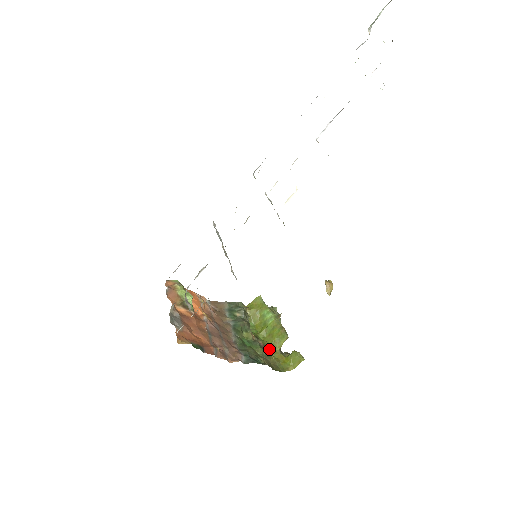
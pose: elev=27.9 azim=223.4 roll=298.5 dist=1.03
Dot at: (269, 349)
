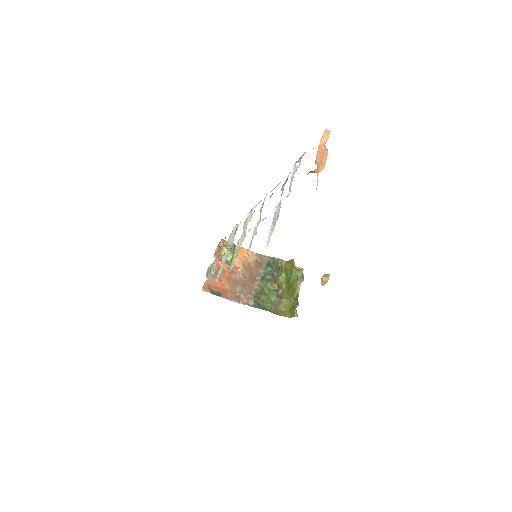
Dot at: (283, 298)
